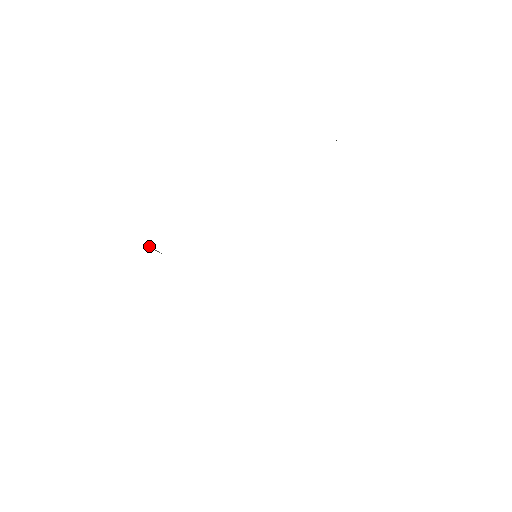
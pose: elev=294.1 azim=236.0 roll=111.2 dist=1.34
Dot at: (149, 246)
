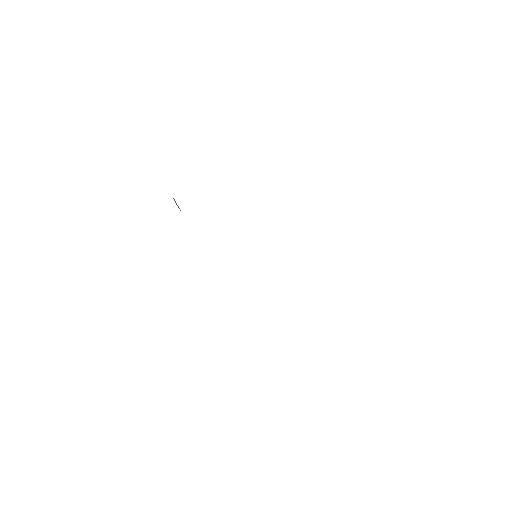
Dot at: (174, 199)
